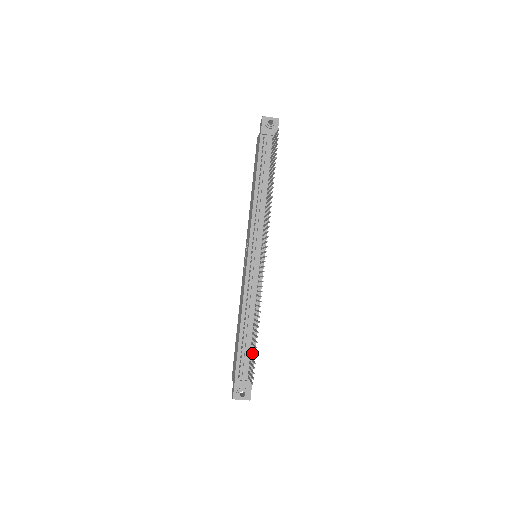
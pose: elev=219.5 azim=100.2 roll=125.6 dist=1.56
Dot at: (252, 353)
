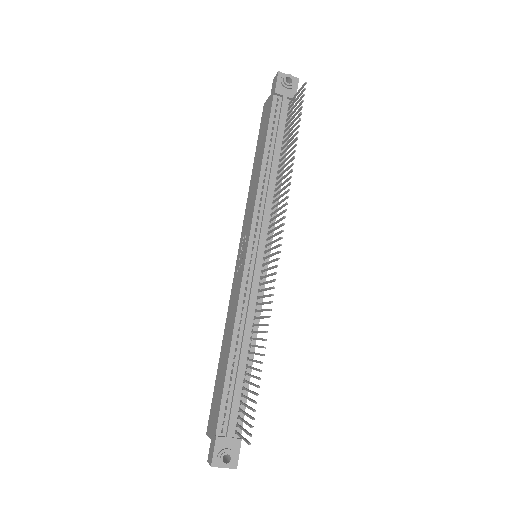
Dot at: occluded
